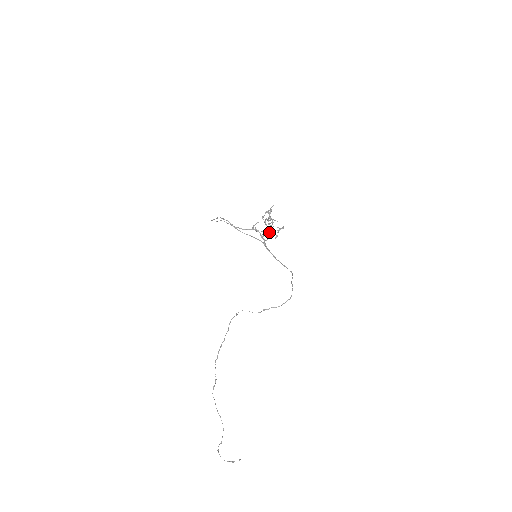
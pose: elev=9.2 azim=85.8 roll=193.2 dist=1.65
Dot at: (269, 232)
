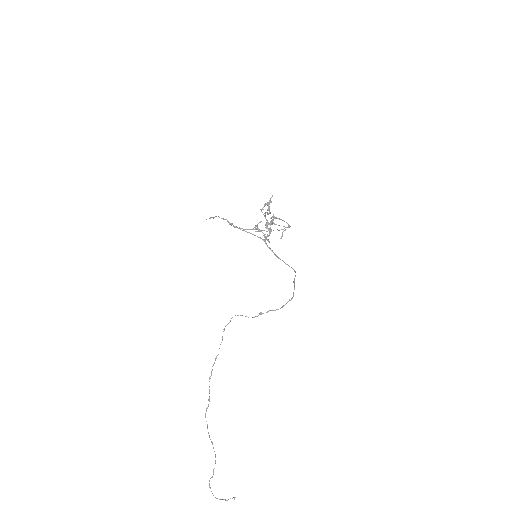
Dot at: (270, 228)
